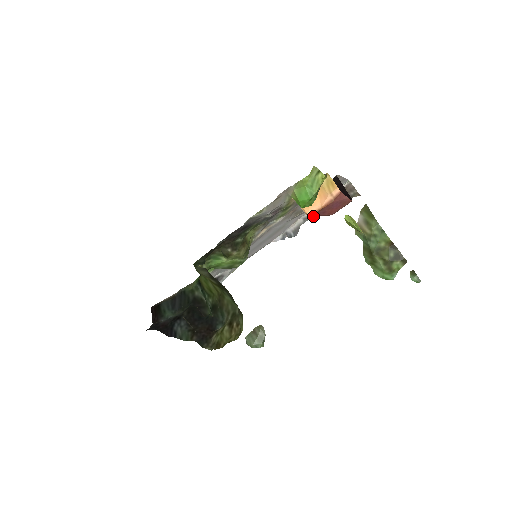
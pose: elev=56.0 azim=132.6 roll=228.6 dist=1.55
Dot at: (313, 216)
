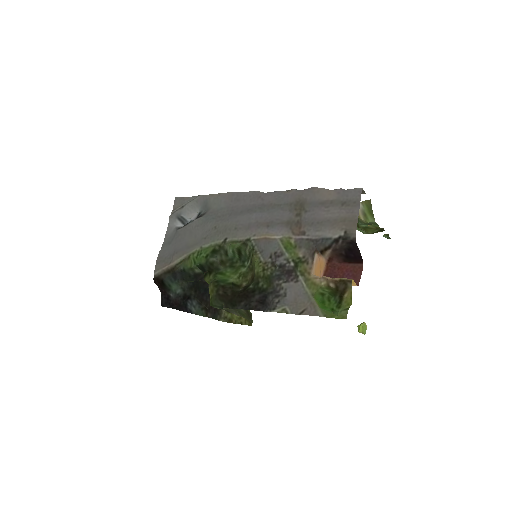
Dot at: occluded
